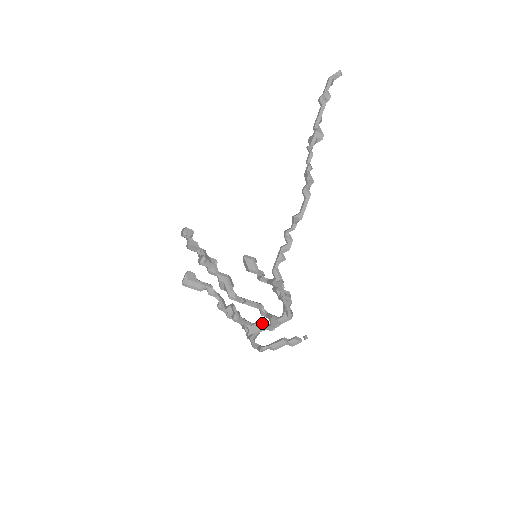
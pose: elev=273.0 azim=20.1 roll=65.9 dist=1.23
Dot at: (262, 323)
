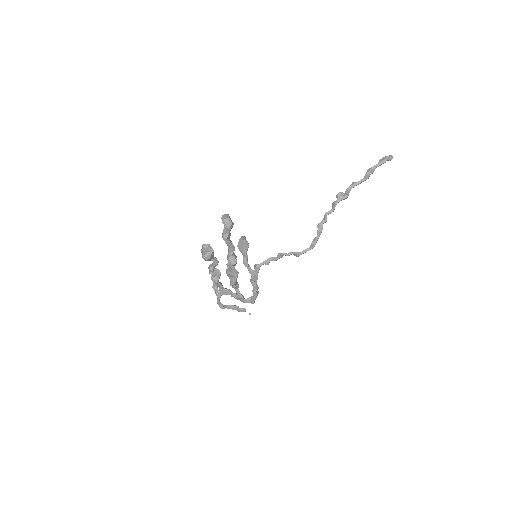
Dot at: (230, 292)
